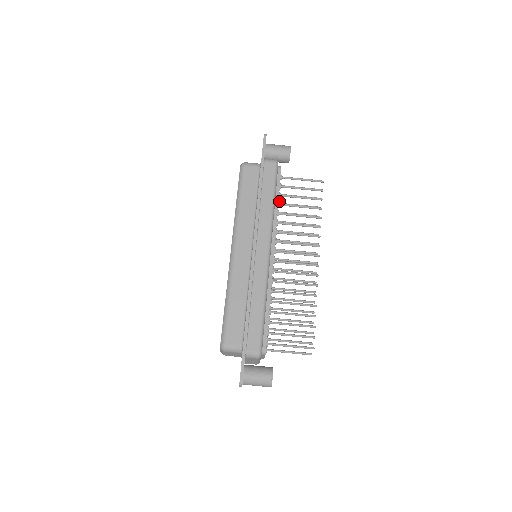
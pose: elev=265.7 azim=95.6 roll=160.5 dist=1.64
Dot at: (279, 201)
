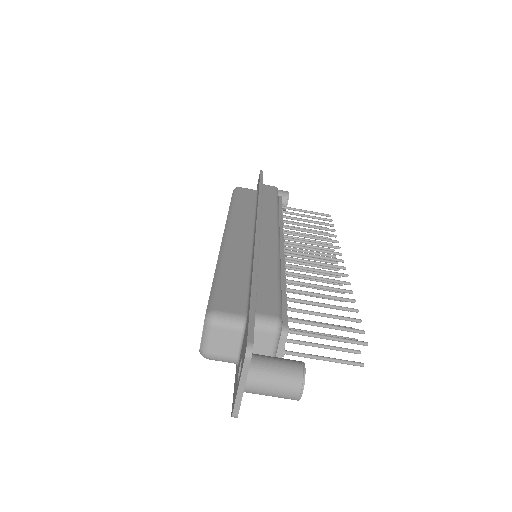
Dot at: occluded
